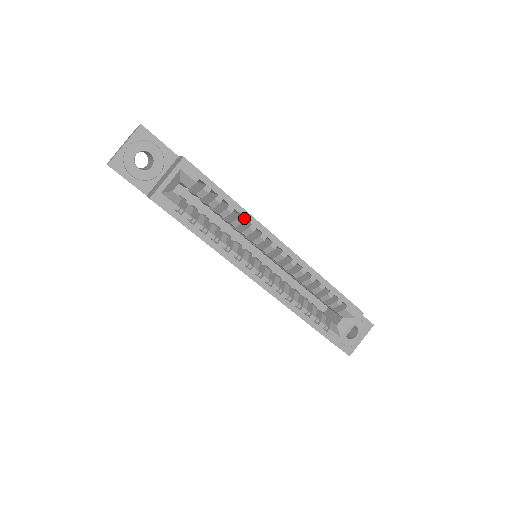
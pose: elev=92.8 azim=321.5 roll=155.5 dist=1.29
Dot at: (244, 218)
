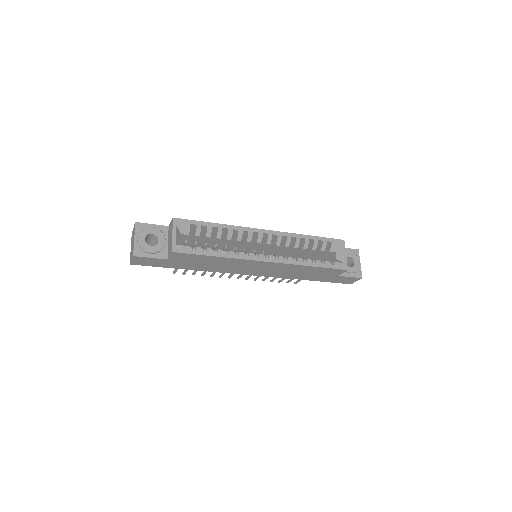
Dot at: (231, 230)
